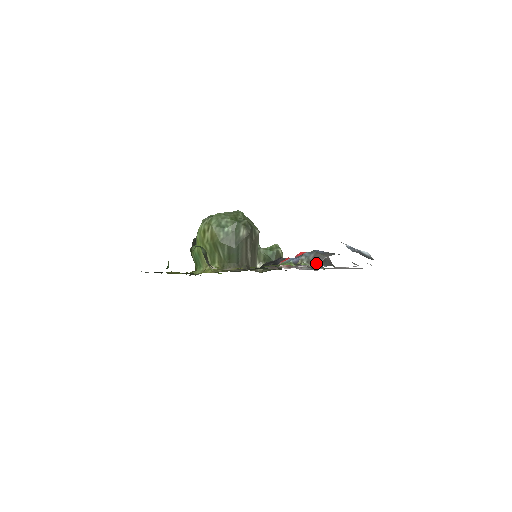
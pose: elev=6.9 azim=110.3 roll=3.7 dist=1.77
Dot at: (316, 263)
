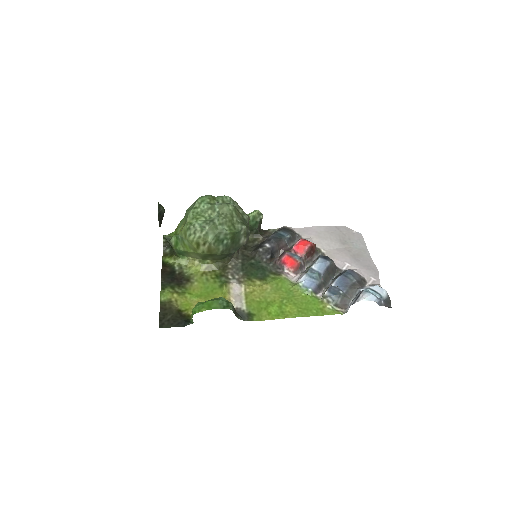
Dot at: (343, 307)
